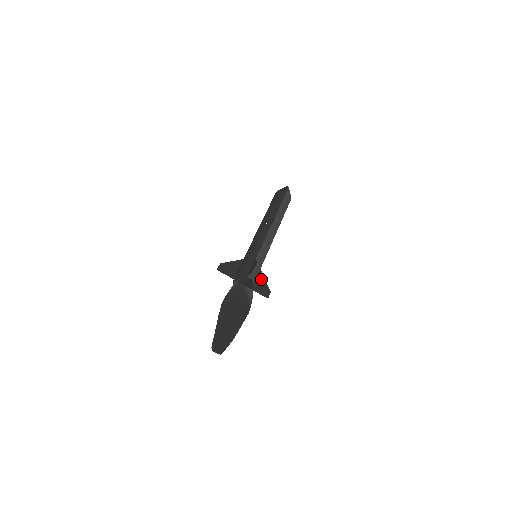
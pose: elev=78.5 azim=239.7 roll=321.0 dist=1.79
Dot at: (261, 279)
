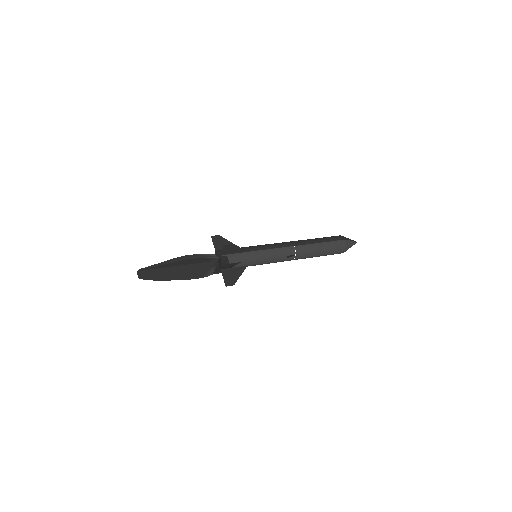
Dot at: (238, 271)
